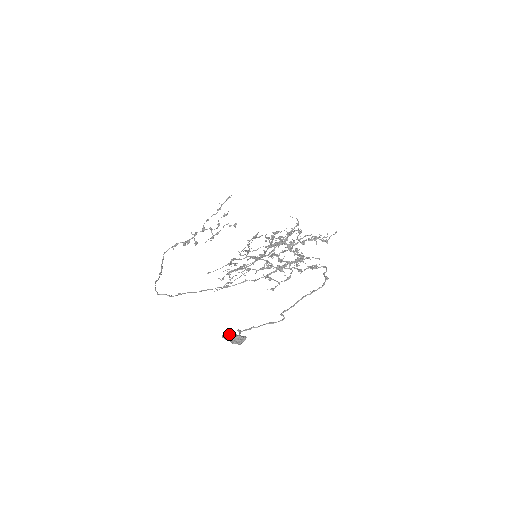
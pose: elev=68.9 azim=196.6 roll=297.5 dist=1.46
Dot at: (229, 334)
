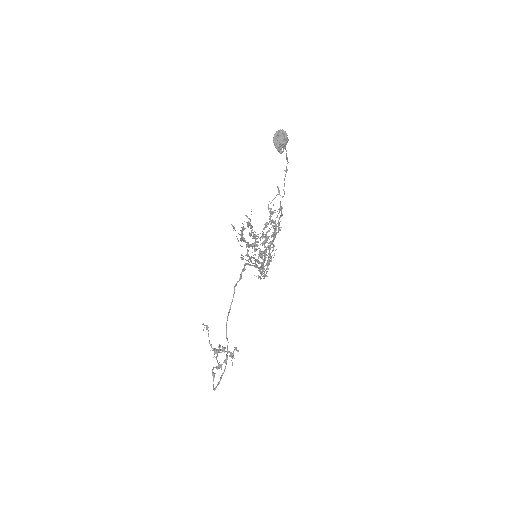
Dot at: (274, 139)
